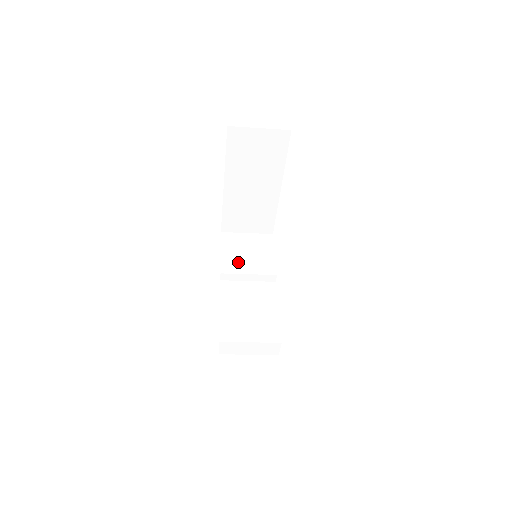
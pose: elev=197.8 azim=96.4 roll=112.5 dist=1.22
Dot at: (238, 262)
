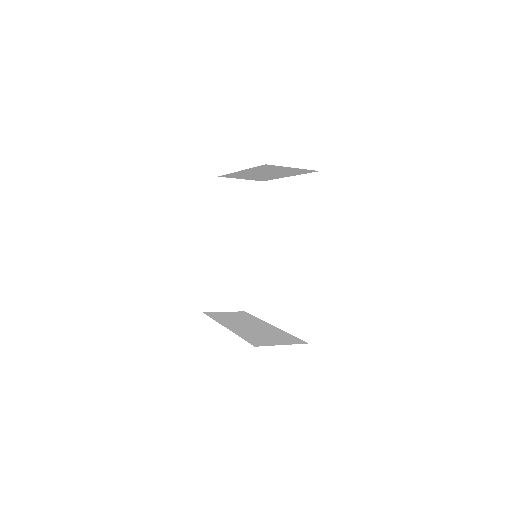
Dot at: (230, 215)
